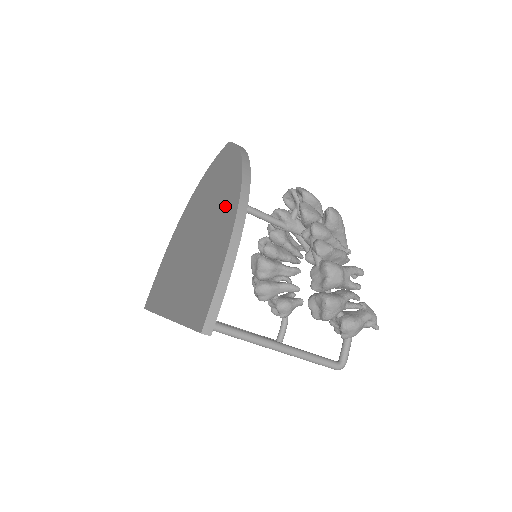
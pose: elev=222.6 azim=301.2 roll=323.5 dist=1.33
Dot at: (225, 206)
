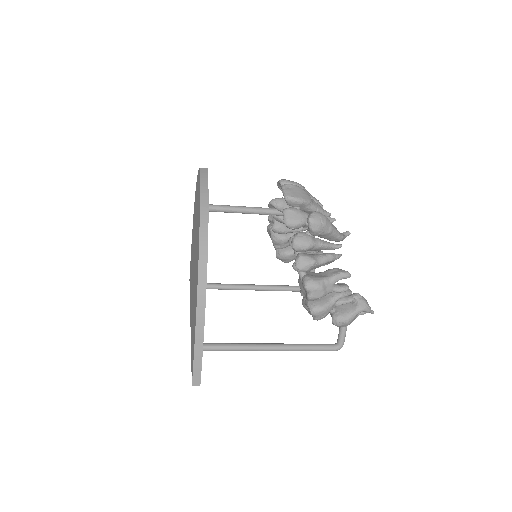
Dot at: (196, 266)
